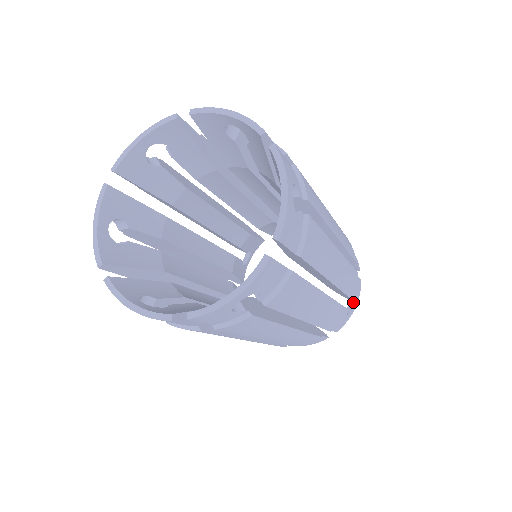
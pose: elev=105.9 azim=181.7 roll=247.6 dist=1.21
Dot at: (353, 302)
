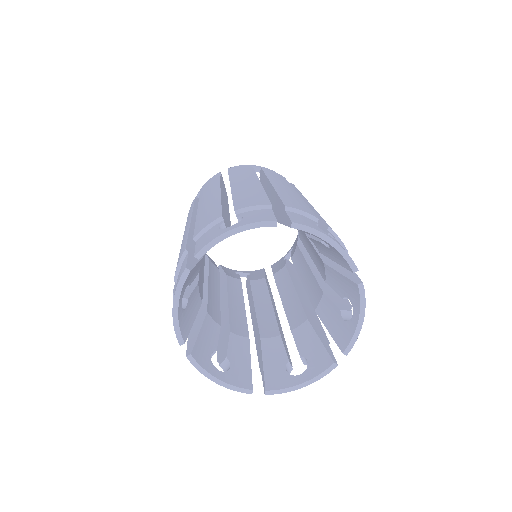
Dot at: occluded
